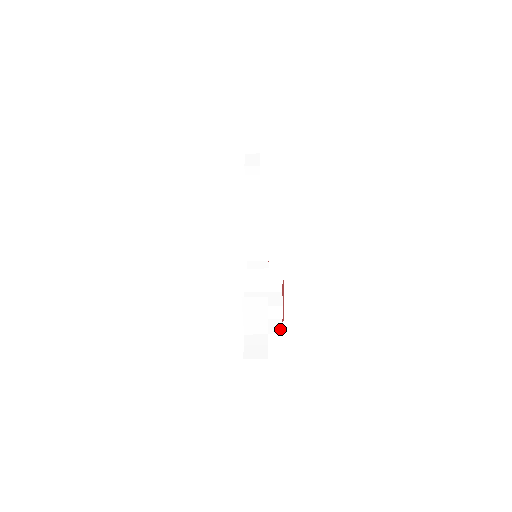
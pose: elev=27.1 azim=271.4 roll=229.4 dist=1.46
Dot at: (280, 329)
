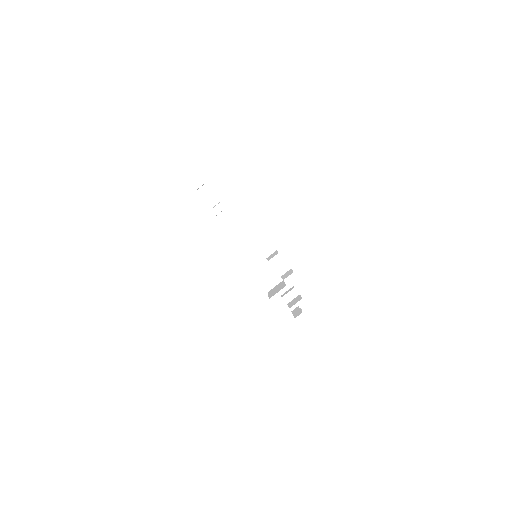
Dot at: (291, 272)
